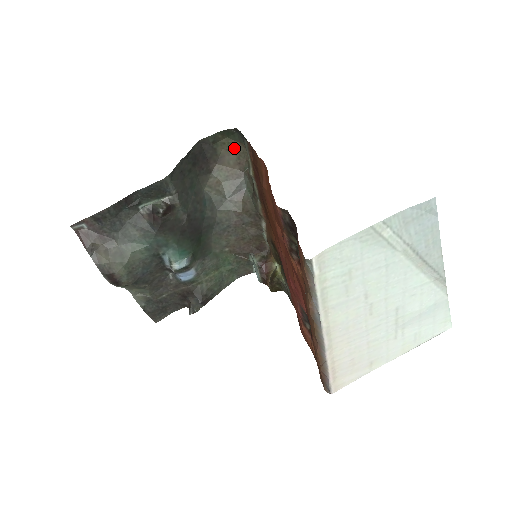
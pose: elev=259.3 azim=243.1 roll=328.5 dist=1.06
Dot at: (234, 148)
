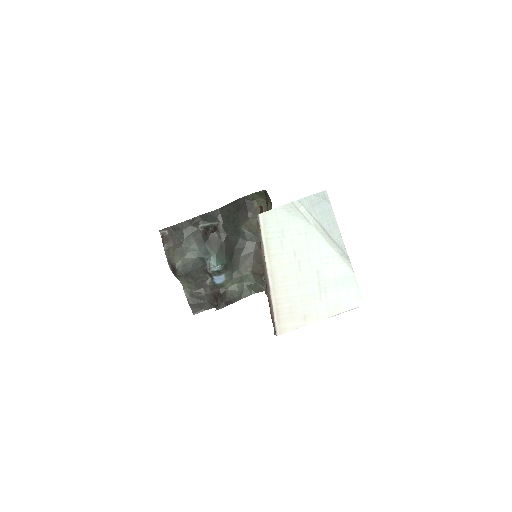
Dot at: (264, 205)
